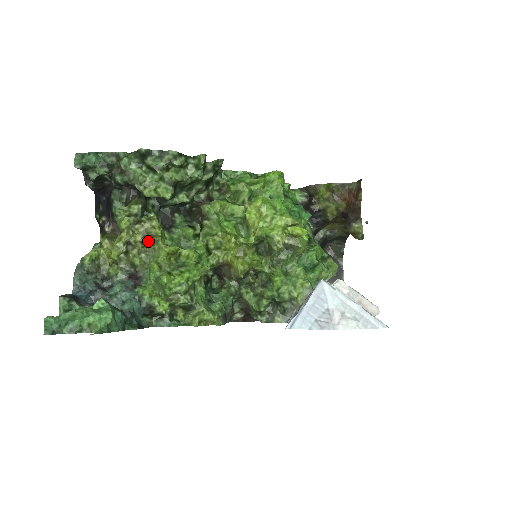
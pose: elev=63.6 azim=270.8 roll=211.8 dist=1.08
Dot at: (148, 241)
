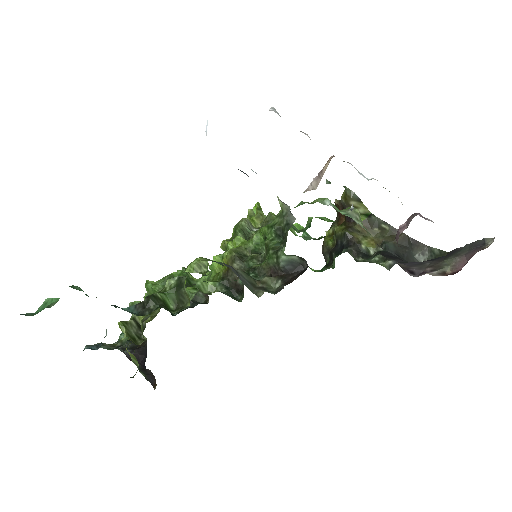
Dot at: (154, 312)
